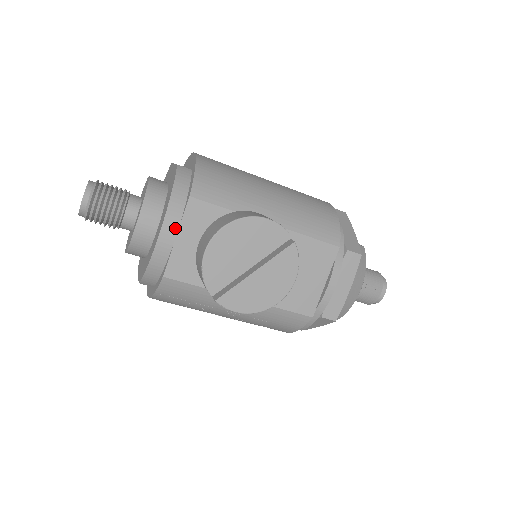
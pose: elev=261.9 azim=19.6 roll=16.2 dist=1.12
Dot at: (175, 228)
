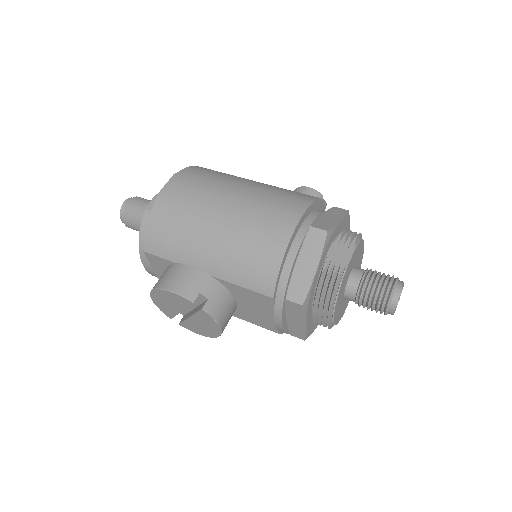
Dot at: (150, 266)
